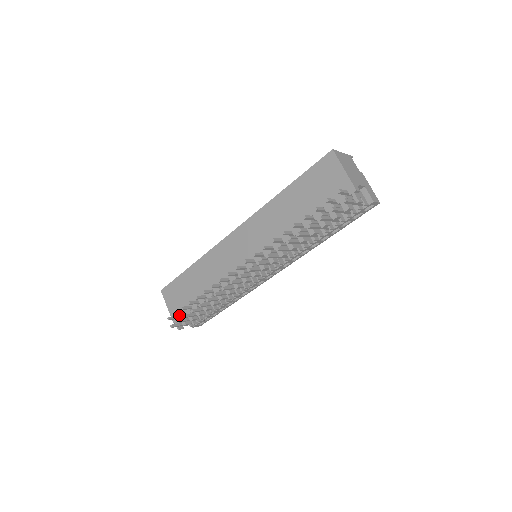
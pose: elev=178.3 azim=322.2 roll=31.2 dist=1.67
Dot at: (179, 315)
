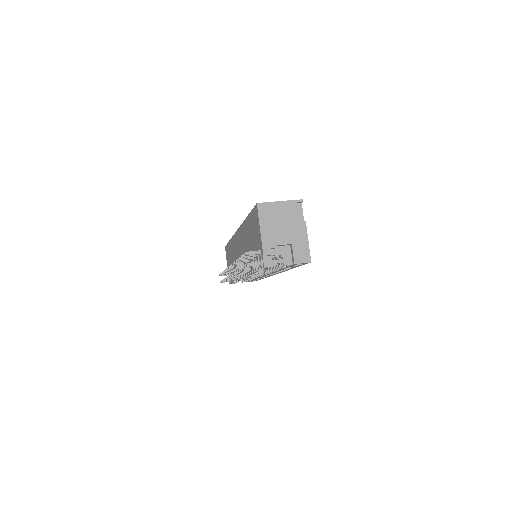
Dot at: occluded
